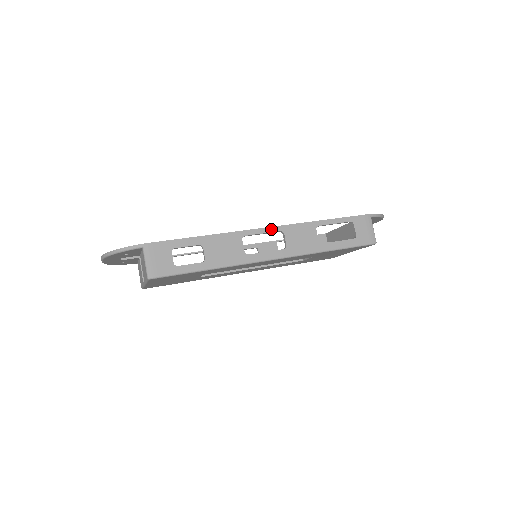
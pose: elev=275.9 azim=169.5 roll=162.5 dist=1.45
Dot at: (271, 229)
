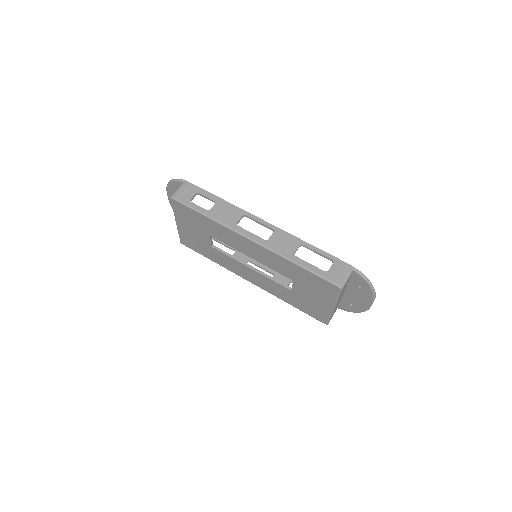
Dot at: (267, 224)
